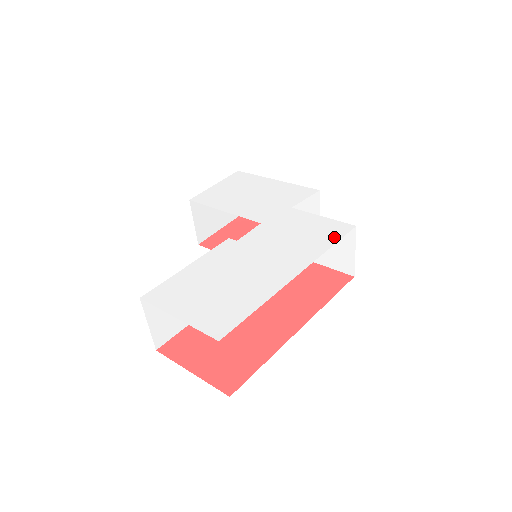
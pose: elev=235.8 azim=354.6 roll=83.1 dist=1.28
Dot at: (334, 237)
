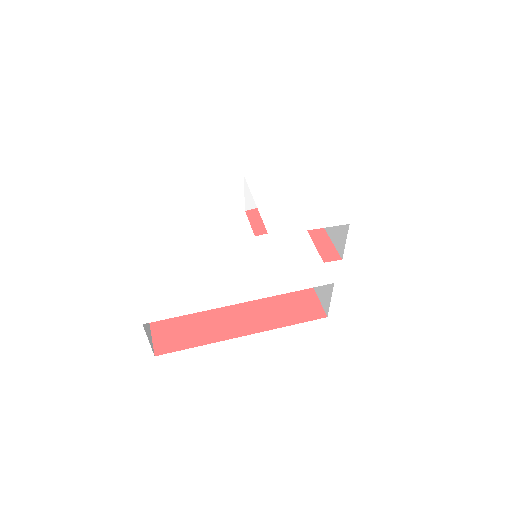
Dot at: (304, 283)
